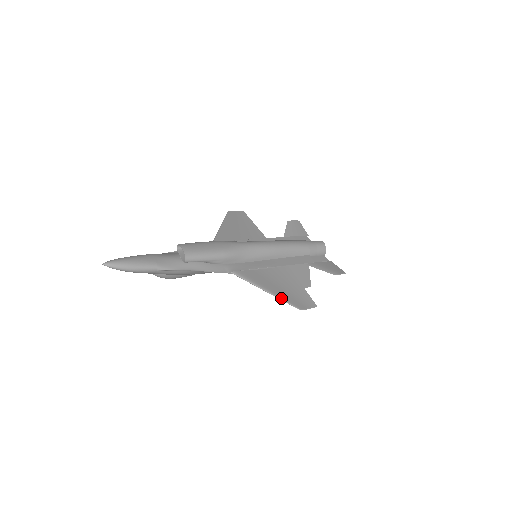
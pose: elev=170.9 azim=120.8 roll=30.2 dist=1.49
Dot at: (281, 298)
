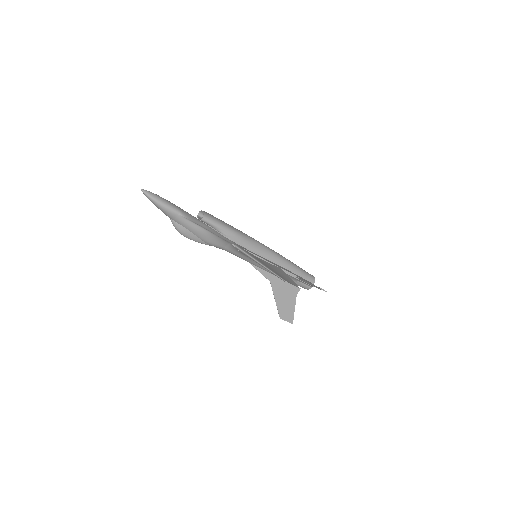
Dot at: (271, 270)
